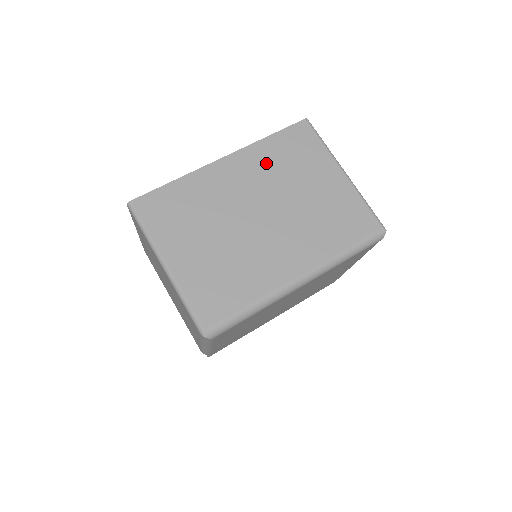
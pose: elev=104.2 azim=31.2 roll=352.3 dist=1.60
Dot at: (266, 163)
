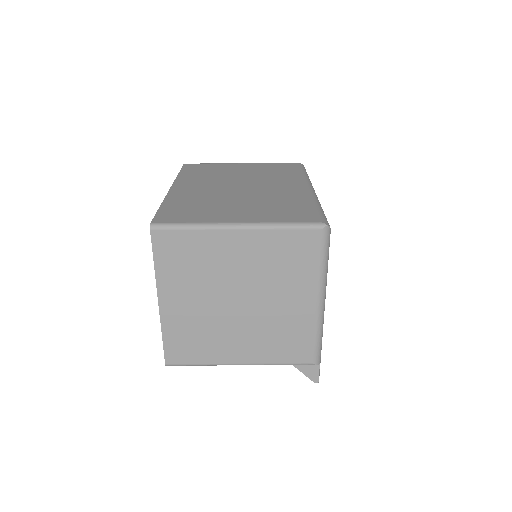
Dot at: (199, 178)
